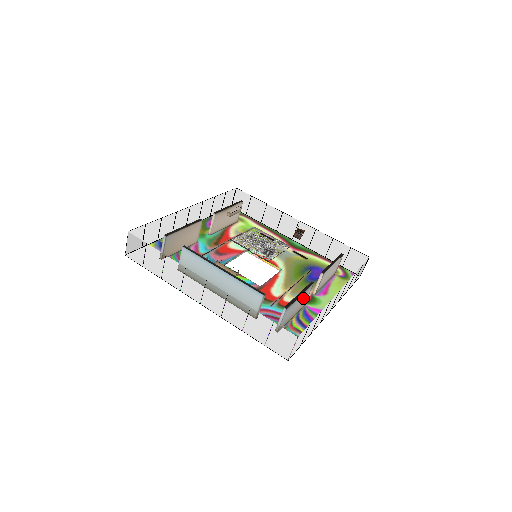
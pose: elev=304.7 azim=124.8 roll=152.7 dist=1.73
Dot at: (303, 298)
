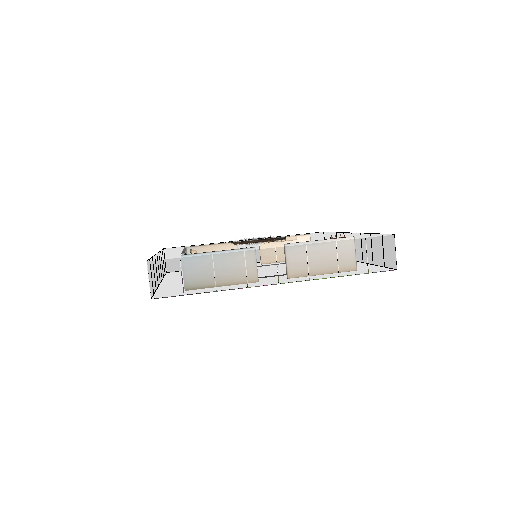
Dot at: occluded
